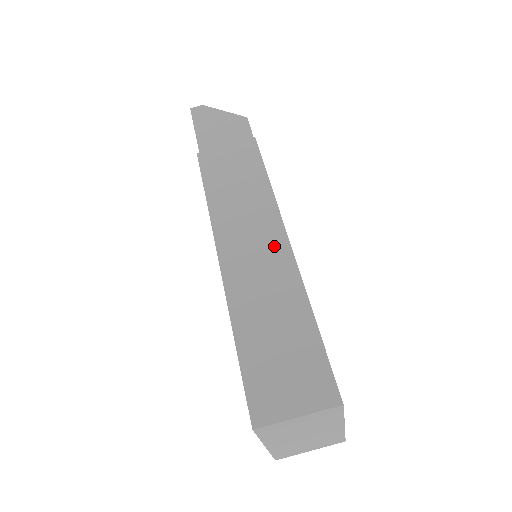
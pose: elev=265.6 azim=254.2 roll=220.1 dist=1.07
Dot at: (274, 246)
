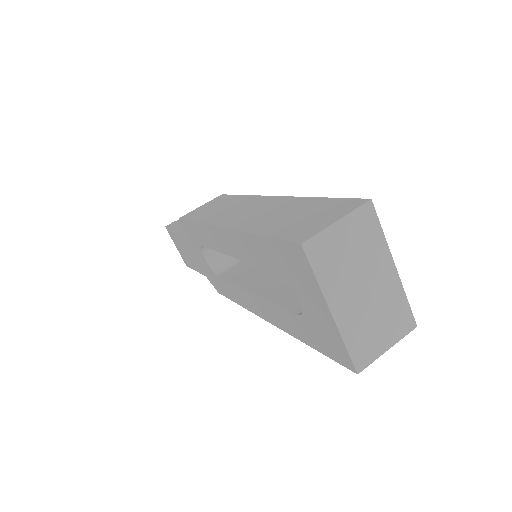
Dot at: (264, 202)
